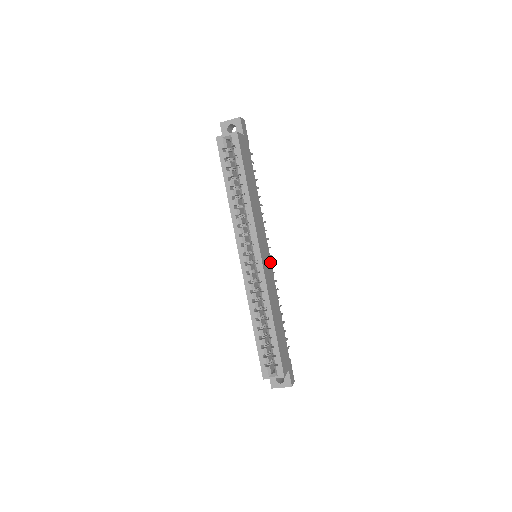
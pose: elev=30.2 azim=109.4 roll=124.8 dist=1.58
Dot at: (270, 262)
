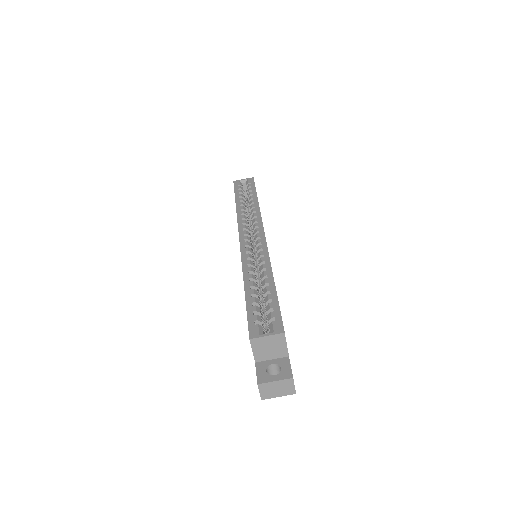
Dot at: occluded
